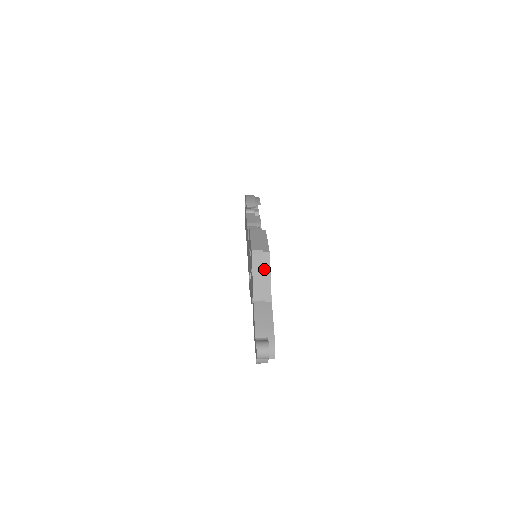
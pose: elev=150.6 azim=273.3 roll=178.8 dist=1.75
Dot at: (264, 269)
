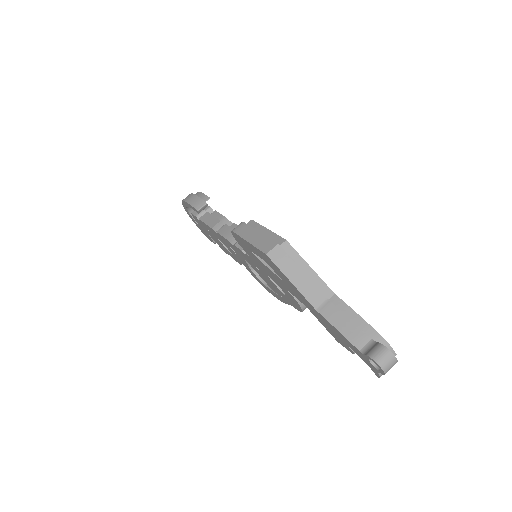
Dot at: (296, 264)
